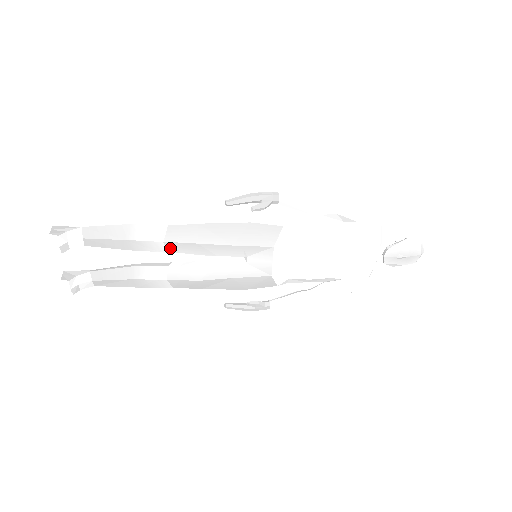
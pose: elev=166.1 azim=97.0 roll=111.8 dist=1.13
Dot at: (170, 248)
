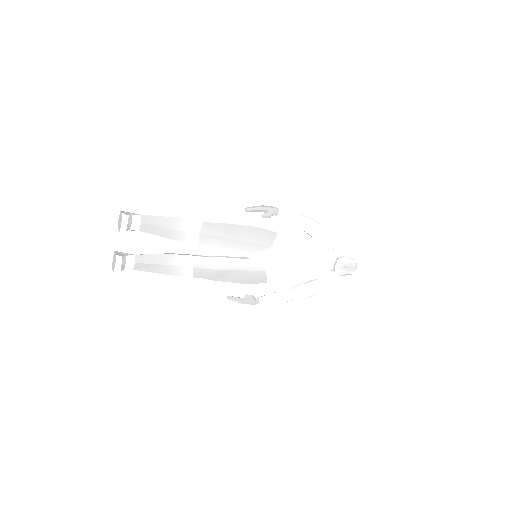
Dot at: (202, 240)
